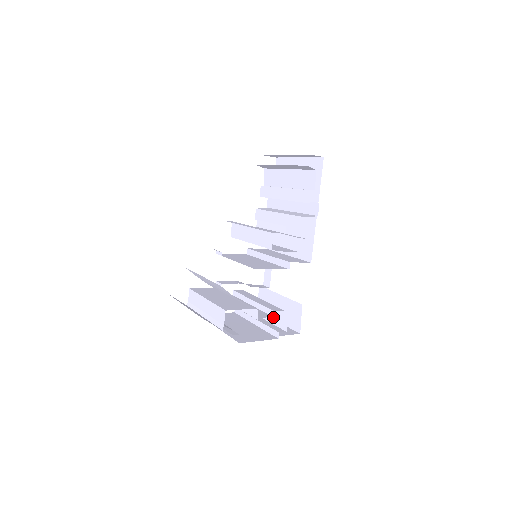
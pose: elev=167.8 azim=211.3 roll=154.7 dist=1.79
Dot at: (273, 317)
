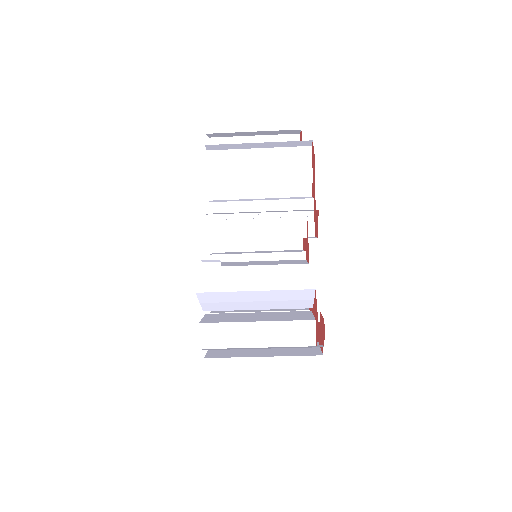
Dot at: occluded
